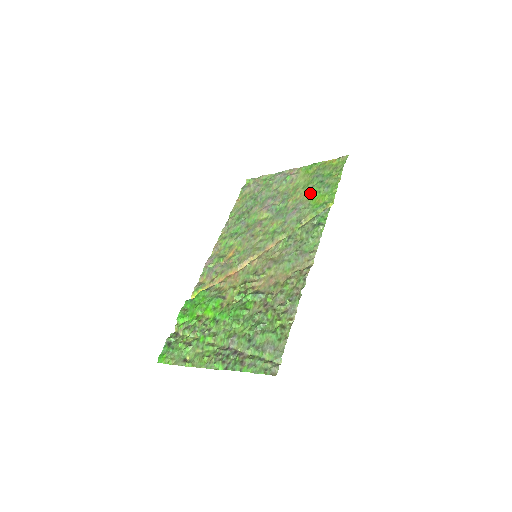
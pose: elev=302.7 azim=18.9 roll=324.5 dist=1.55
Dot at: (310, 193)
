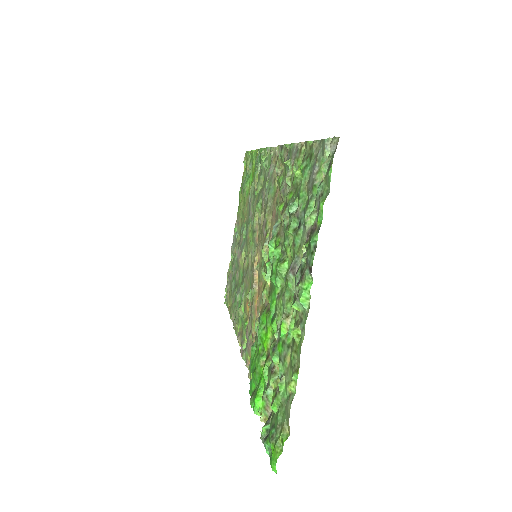
Dot at: (248, 190)
